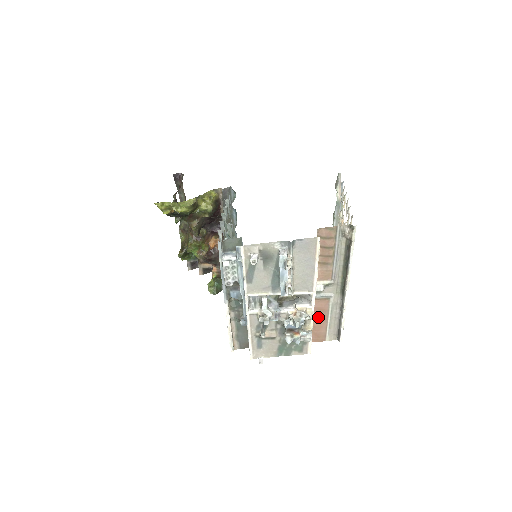
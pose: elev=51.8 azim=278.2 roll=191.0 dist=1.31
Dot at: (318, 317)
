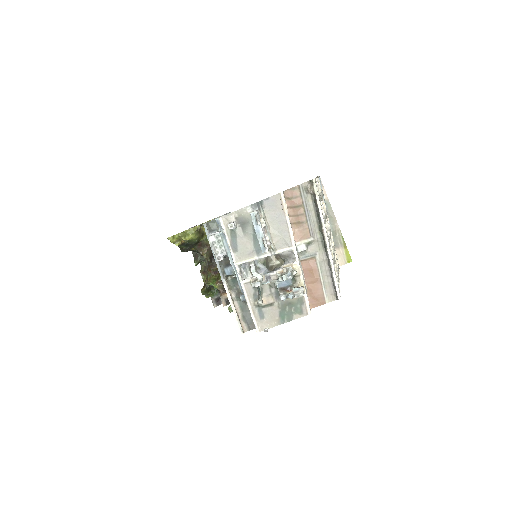
Dot at: (311, 279)
